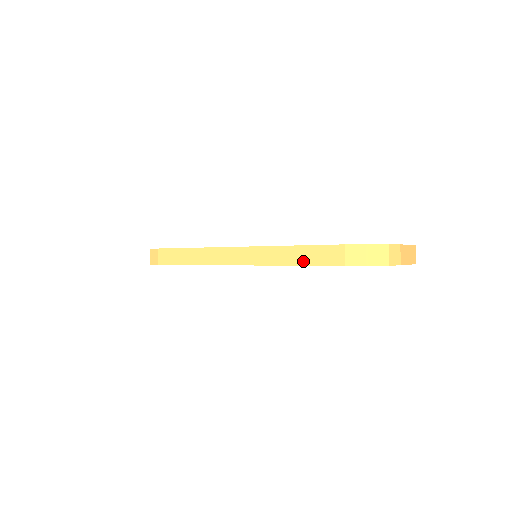
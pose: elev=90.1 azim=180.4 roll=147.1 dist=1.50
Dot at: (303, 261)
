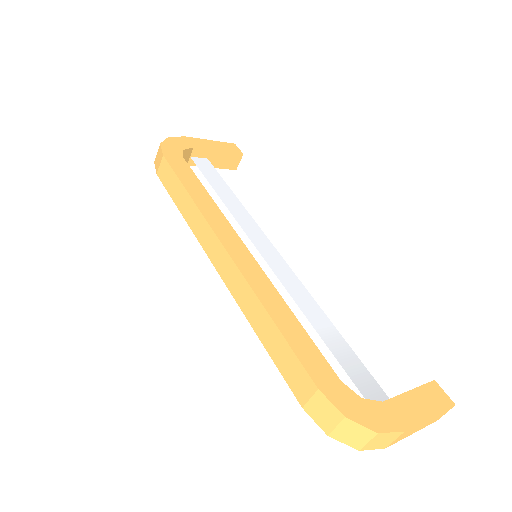
Dot at: (269, 346)
